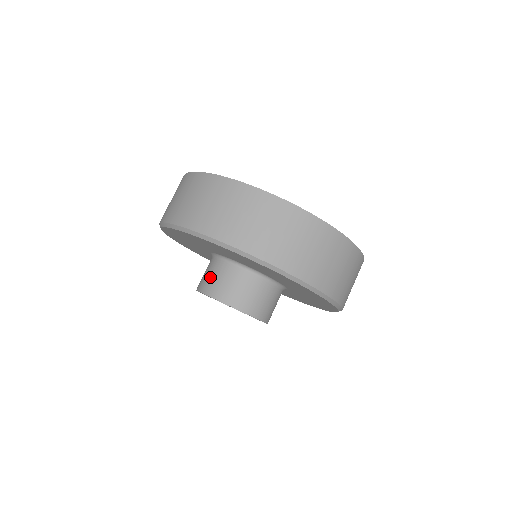
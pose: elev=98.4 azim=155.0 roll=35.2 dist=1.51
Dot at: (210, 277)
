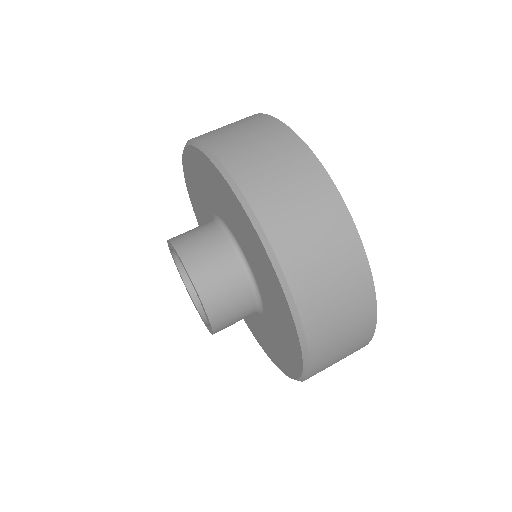
Dot at: occluded
